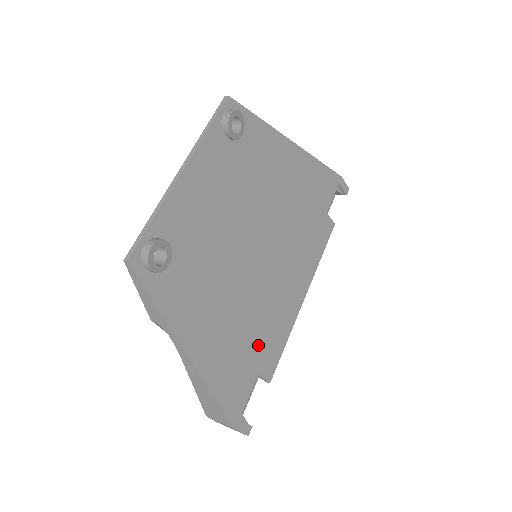
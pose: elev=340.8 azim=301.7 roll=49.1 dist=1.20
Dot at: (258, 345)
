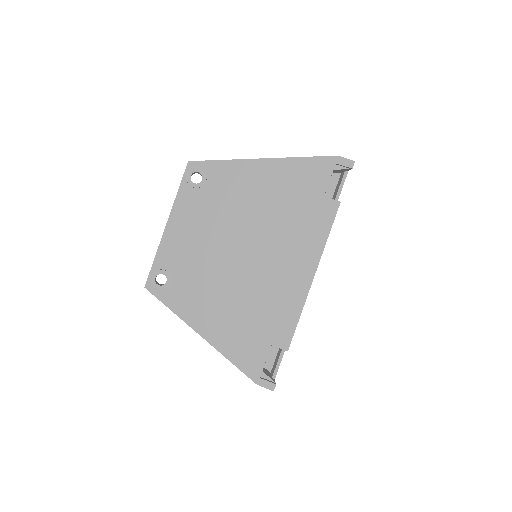
Dot at: (265, 323)
